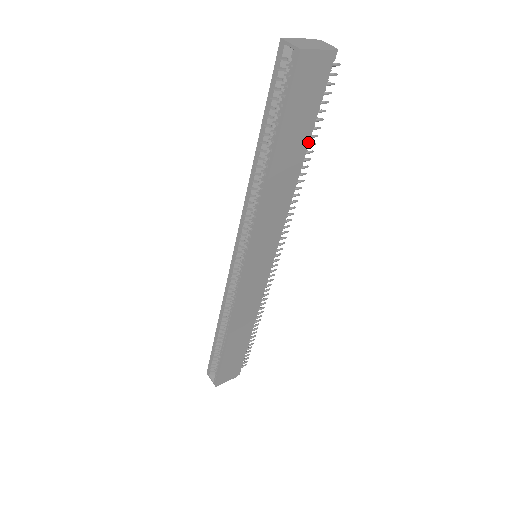
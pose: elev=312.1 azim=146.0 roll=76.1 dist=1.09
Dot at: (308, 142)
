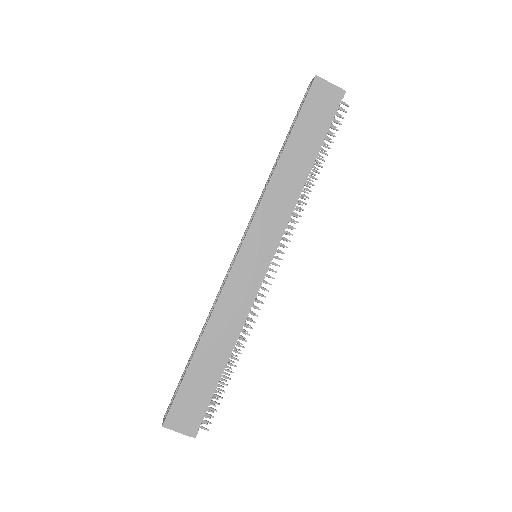
Dot at: (317, 153)
